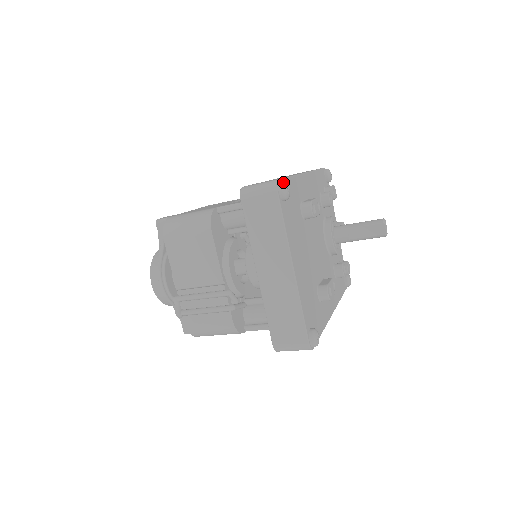
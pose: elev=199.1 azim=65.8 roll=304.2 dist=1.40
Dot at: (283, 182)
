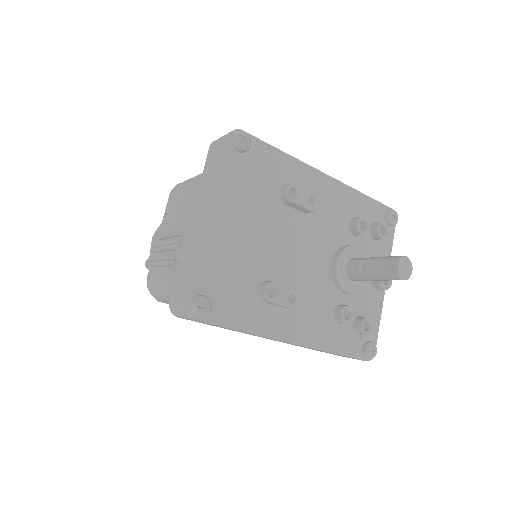
Dot at: (242, 131)
